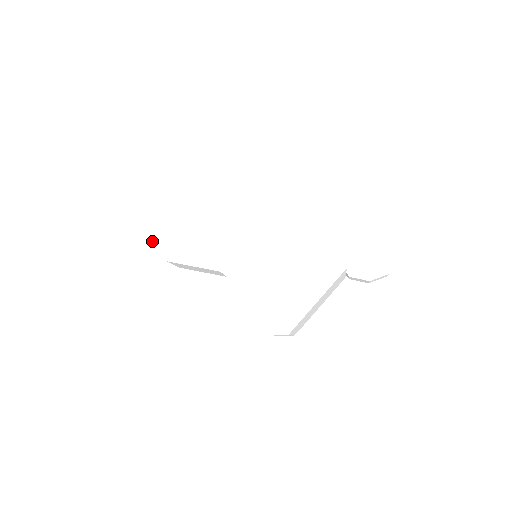
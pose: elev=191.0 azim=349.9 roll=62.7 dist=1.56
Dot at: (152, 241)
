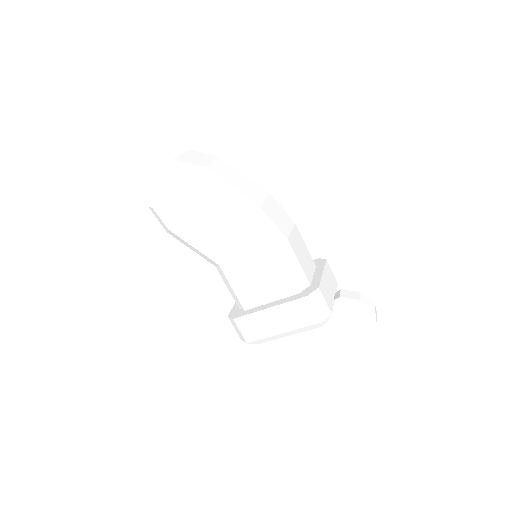
Dot at: (156, 213)
